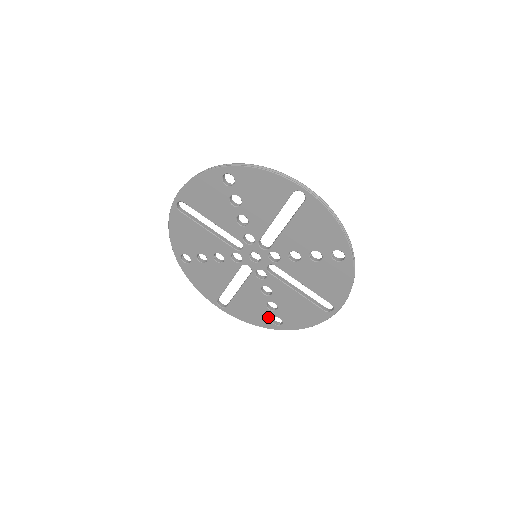
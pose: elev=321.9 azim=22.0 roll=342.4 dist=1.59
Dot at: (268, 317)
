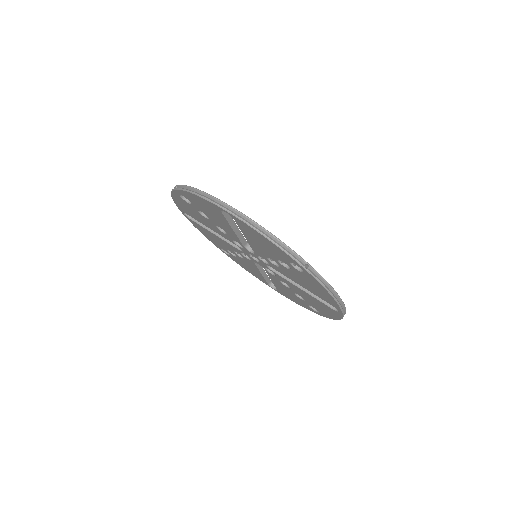
Dot at: (306, 304)
